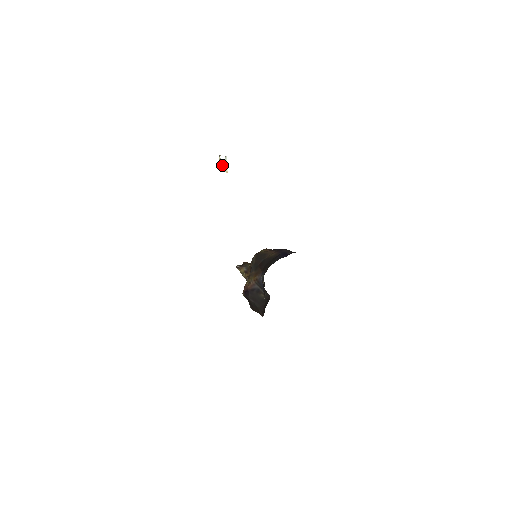
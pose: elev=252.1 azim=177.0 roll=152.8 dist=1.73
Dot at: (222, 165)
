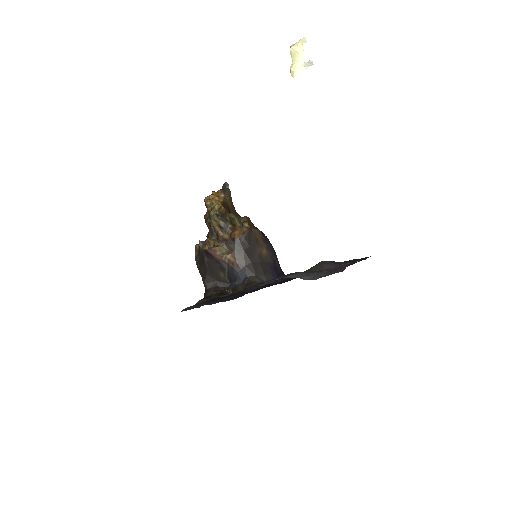
Dot at: (295, 55)
